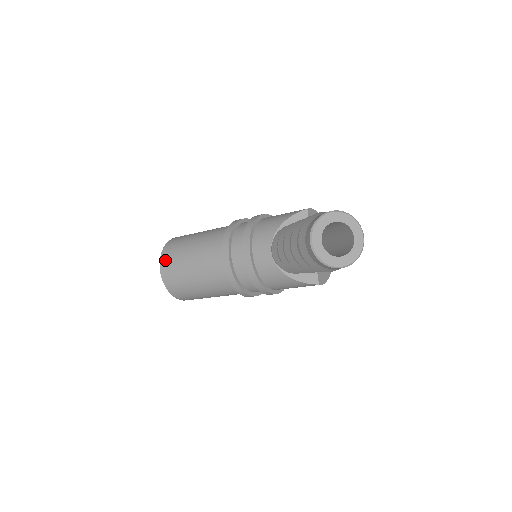
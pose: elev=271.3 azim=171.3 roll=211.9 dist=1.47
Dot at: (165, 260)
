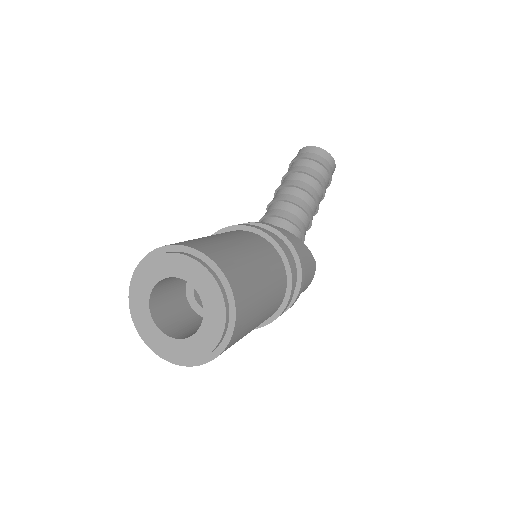
Dot at: (179, 242)
